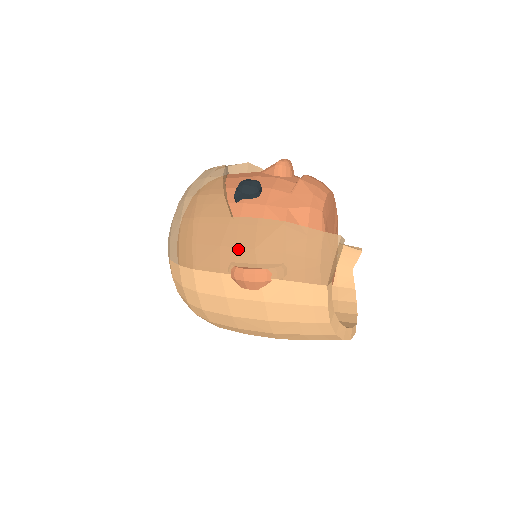
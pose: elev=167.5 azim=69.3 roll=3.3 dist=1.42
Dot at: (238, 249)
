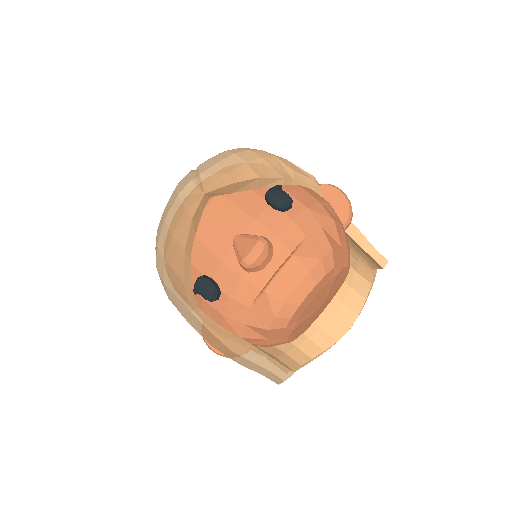
Dot at: (201, 335)
